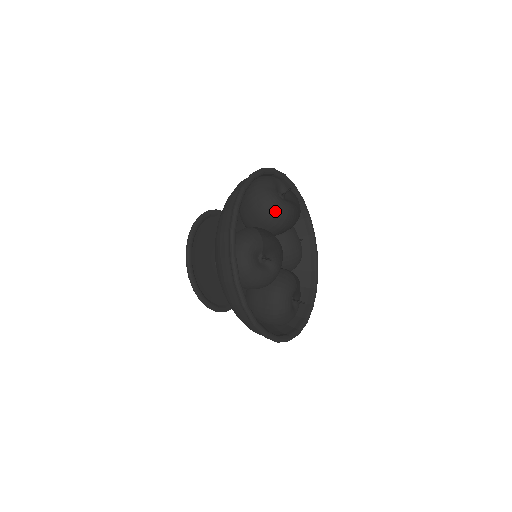
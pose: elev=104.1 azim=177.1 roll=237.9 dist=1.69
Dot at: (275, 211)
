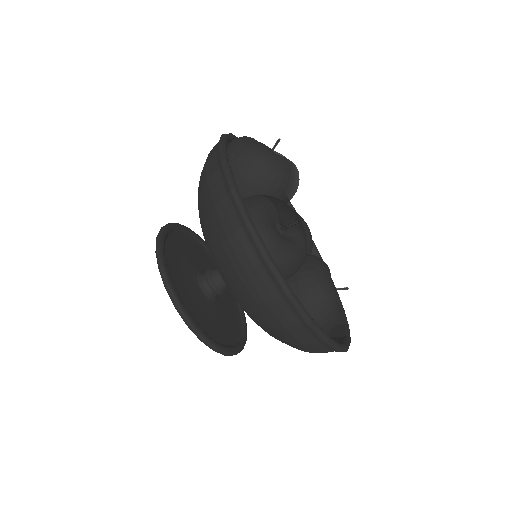
Dot at: (273, 165)
